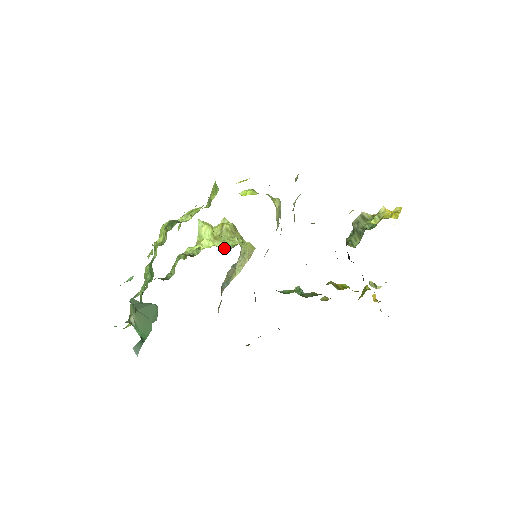
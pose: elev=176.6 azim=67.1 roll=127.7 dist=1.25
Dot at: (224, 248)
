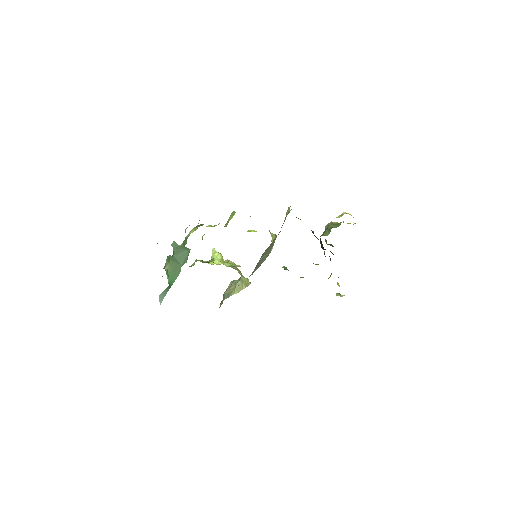
Dot at: (230, 266)
